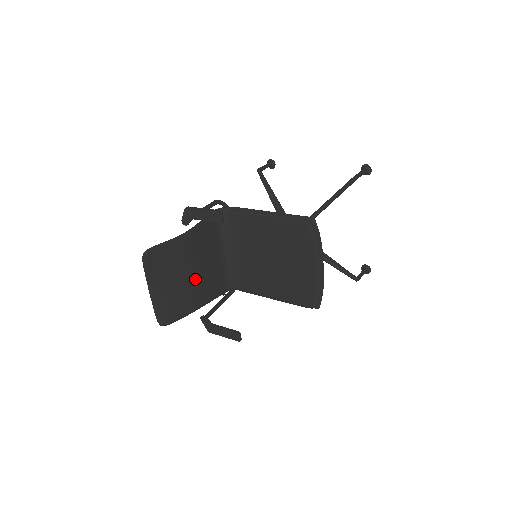
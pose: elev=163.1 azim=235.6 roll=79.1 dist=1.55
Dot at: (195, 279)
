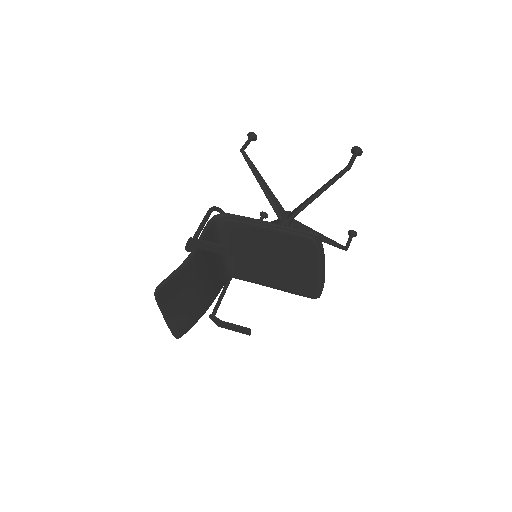
Dot at: (202, 290)
